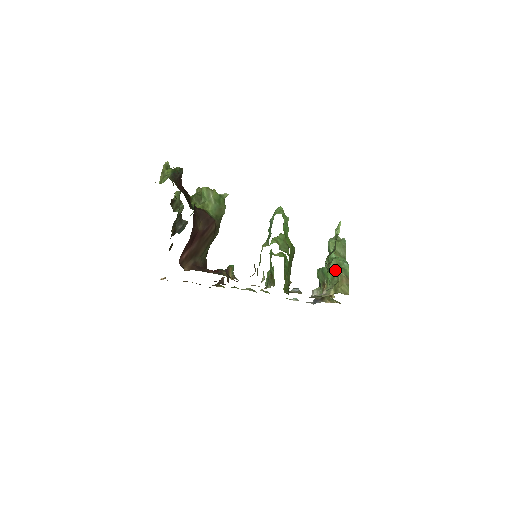
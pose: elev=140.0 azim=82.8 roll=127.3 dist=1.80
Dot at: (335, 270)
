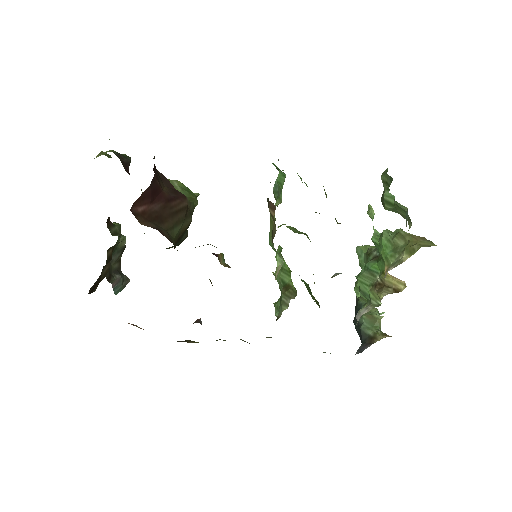
Dot at: (394, 235)
